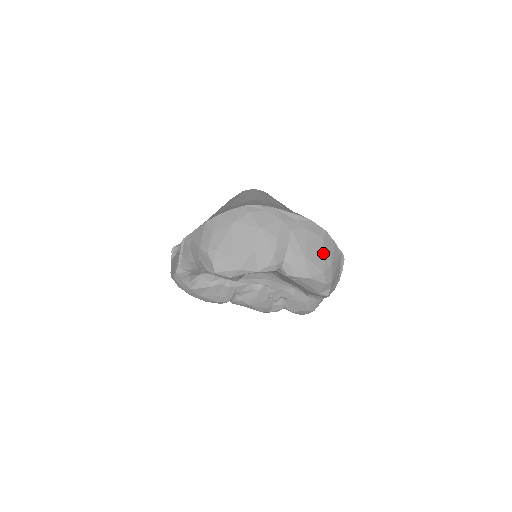
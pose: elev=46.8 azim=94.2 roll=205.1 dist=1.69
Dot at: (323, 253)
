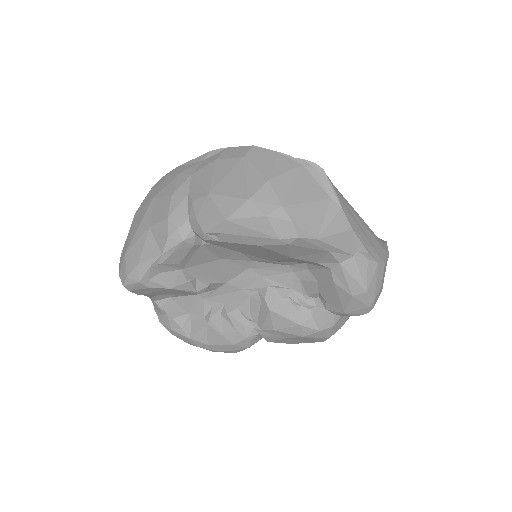
Dot at: (245, 174)
